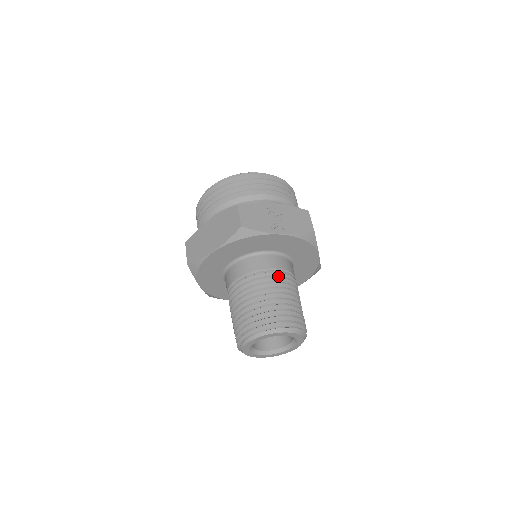
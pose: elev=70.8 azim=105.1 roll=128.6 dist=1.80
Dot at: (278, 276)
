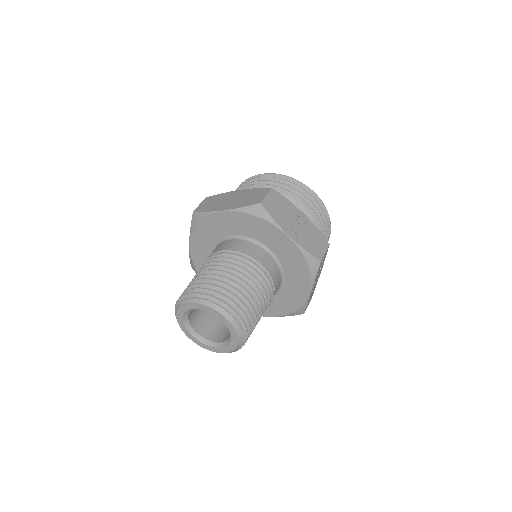
Dot at: (260, 273)
